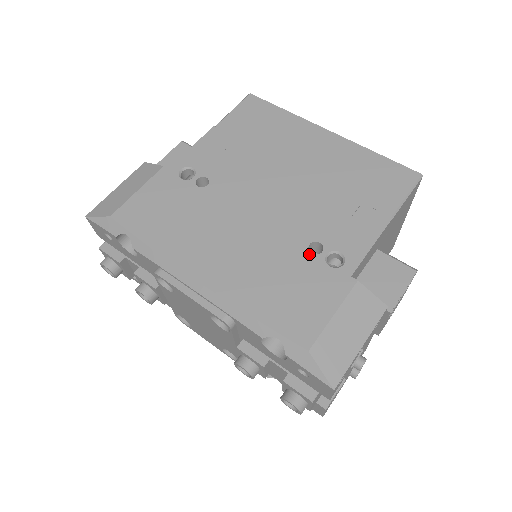
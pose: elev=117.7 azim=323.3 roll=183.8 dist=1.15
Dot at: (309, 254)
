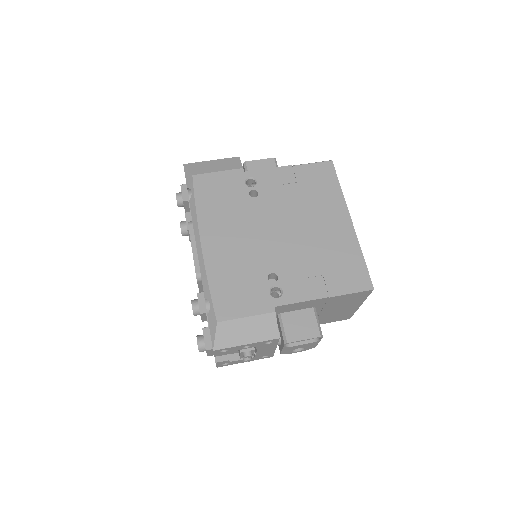
Dot at: (266, 278)
